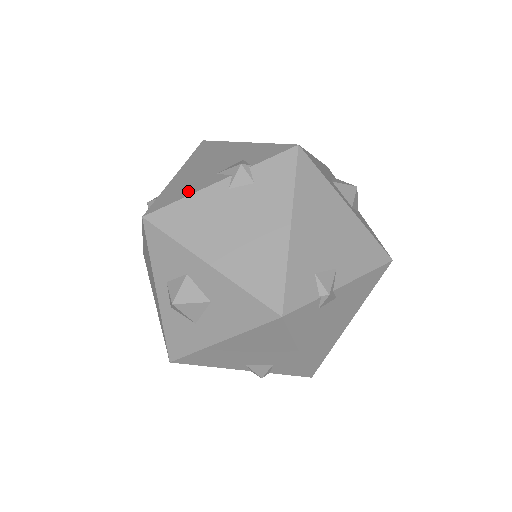
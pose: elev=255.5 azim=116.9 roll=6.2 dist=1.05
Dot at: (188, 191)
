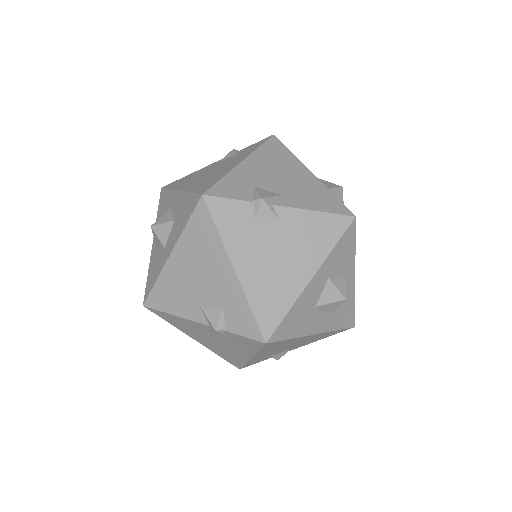
Dot at: (176, 308)
